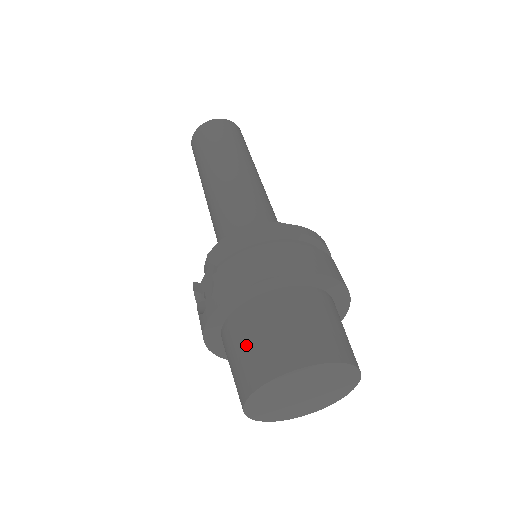
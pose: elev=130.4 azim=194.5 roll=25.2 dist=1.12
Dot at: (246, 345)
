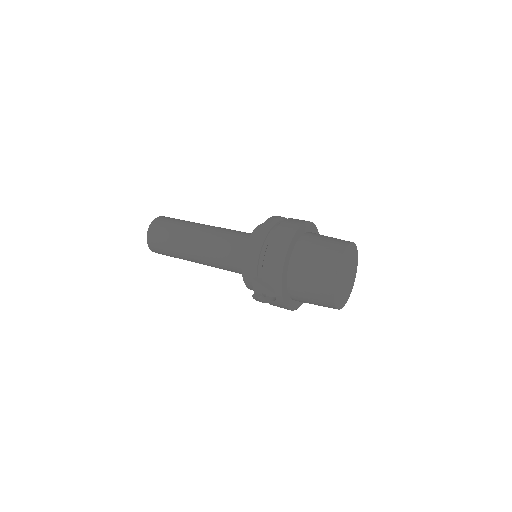
Dot at: (309, 286)
